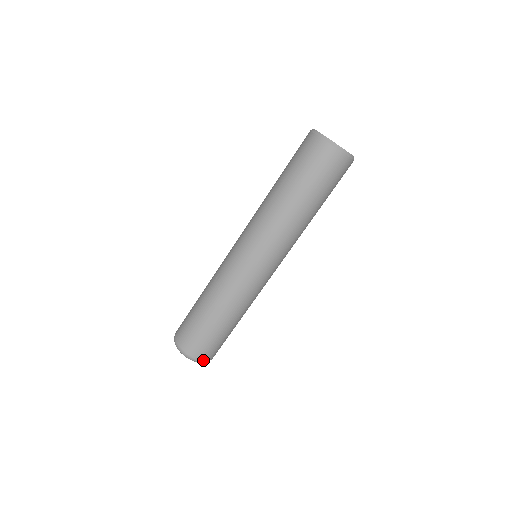
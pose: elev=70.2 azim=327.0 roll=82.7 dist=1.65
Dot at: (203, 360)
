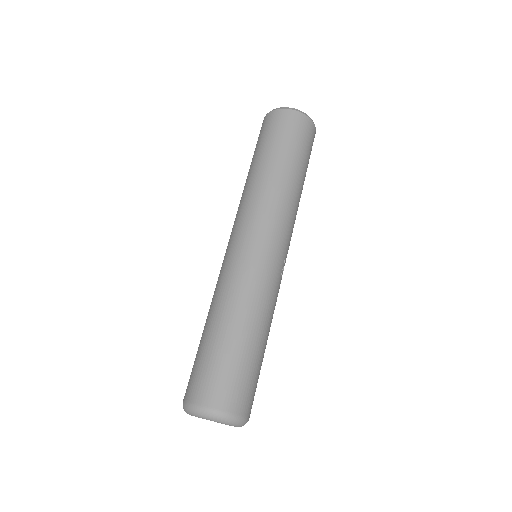
Dot at: (225, 411)
